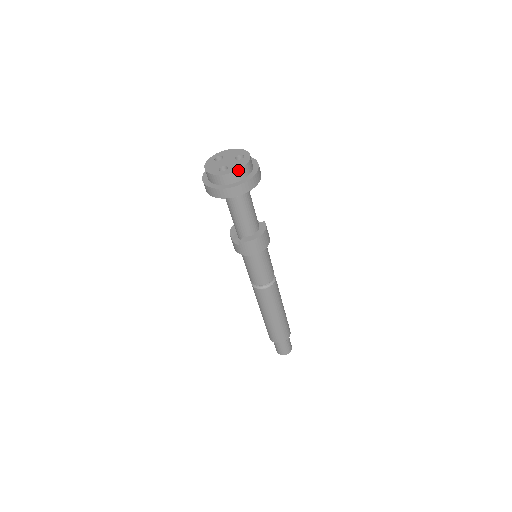
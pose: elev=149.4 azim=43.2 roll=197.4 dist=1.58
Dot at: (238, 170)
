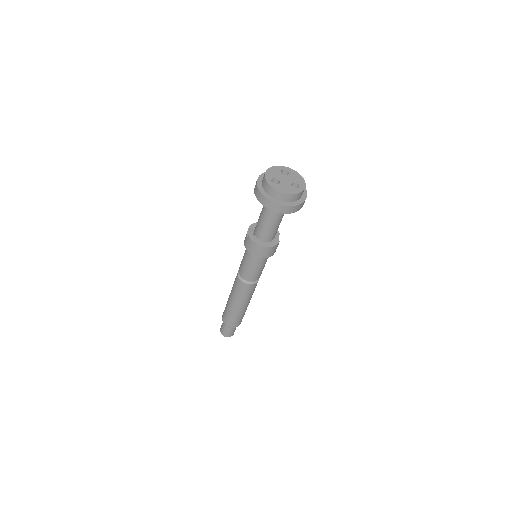
Dot at: (281, 192)
